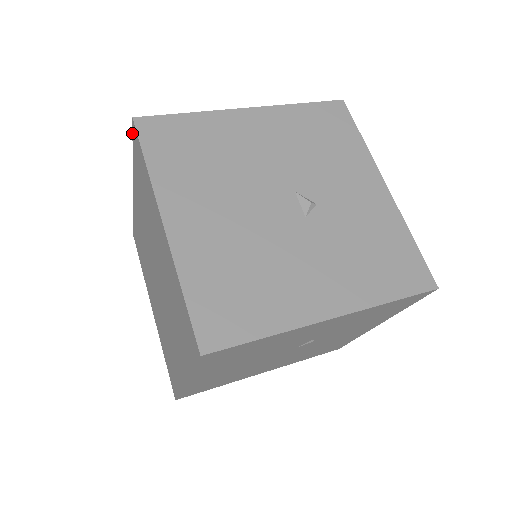
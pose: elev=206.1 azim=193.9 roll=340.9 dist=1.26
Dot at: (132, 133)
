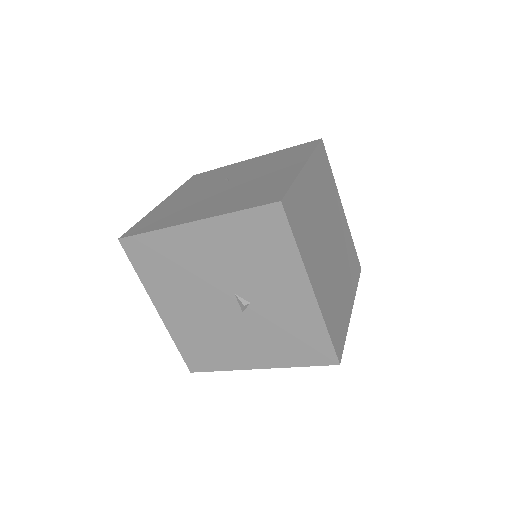
Dot at: (127, 231)
